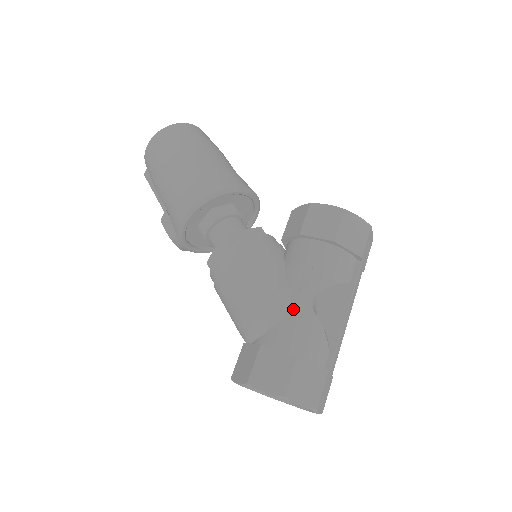
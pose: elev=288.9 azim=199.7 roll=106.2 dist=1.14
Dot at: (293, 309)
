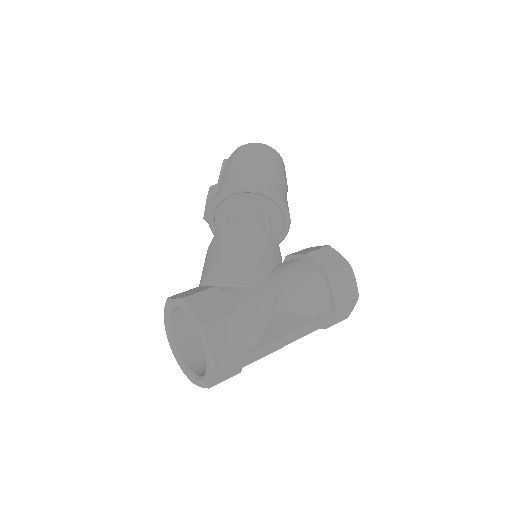
Dot at: (261, 287)
